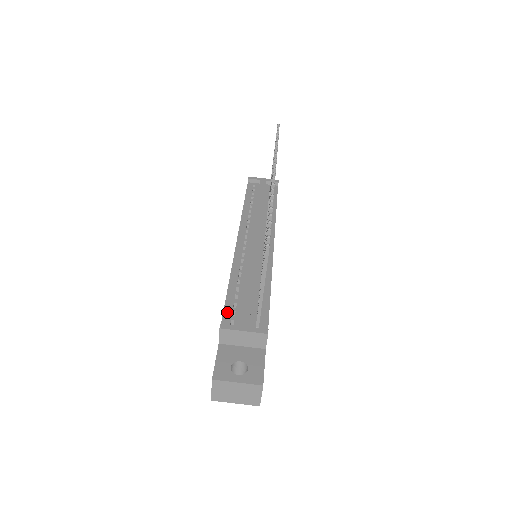
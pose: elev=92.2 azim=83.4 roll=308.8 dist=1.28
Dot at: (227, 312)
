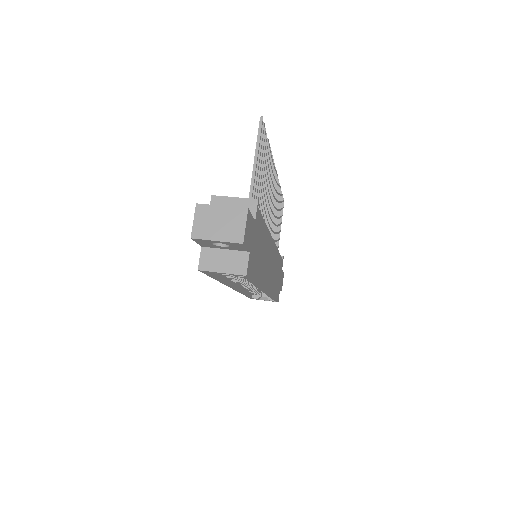
Dot at: occluded
